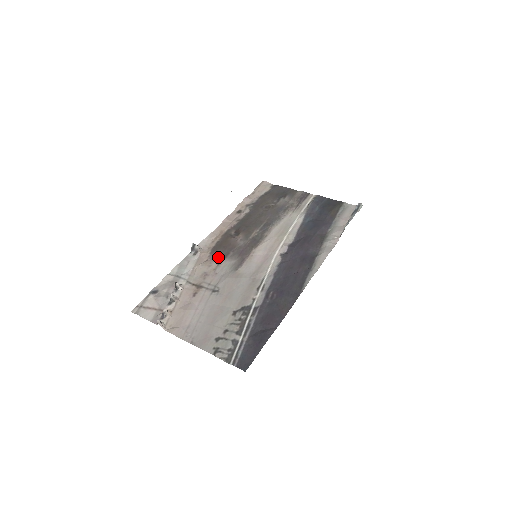
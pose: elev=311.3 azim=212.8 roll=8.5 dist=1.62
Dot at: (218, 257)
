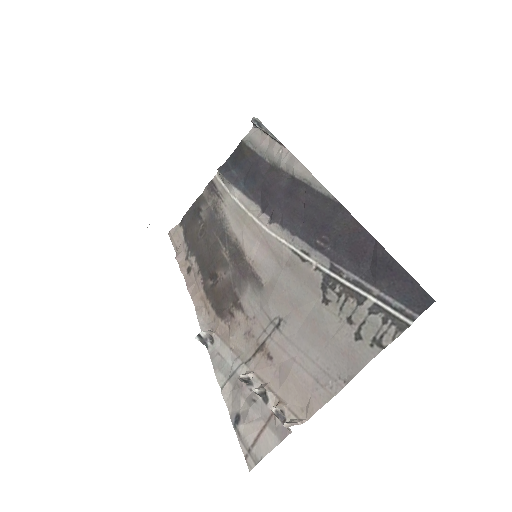
Dot at: (232, 309)
